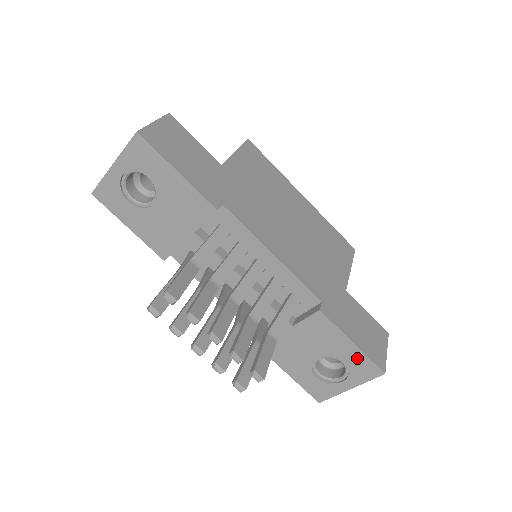
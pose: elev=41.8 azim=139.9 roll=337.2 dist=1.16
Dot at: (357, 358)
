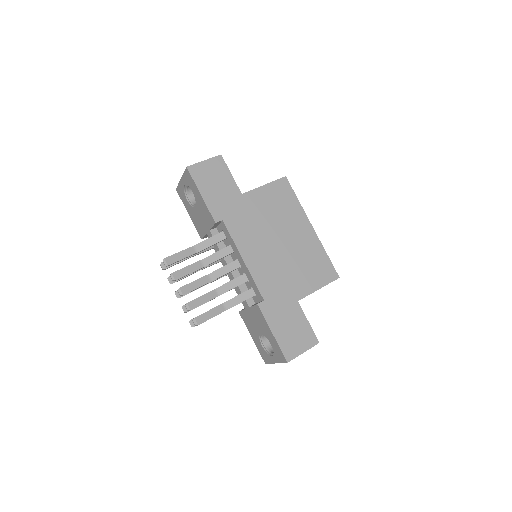
Dot at: (275, 344)
